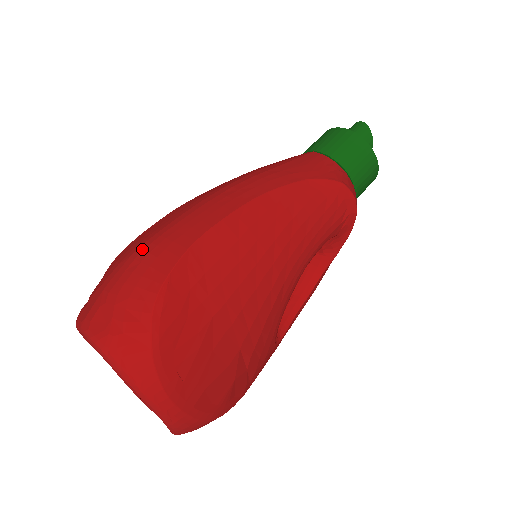
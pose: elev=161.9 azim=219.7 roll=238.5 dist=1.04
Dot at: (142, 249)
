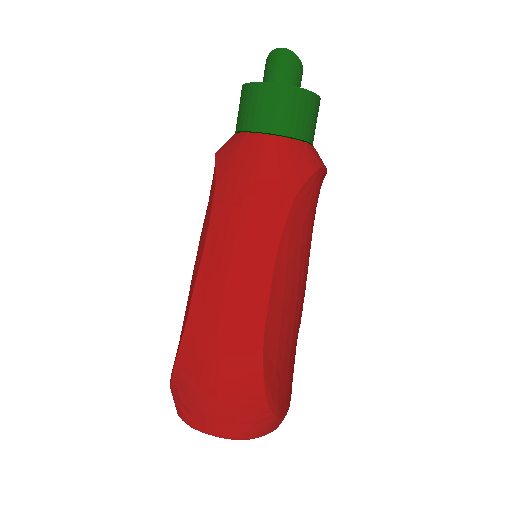
Dot at: (218, 367)
